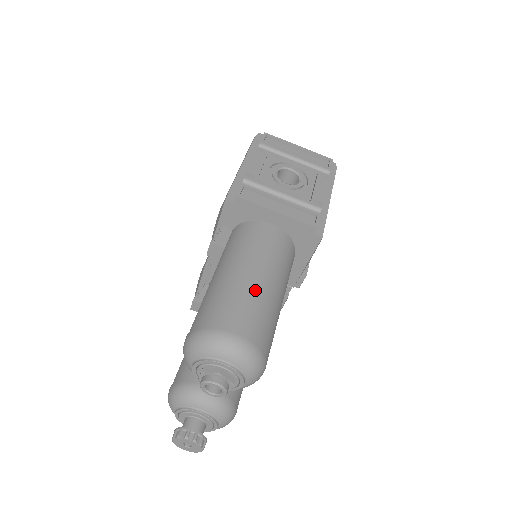
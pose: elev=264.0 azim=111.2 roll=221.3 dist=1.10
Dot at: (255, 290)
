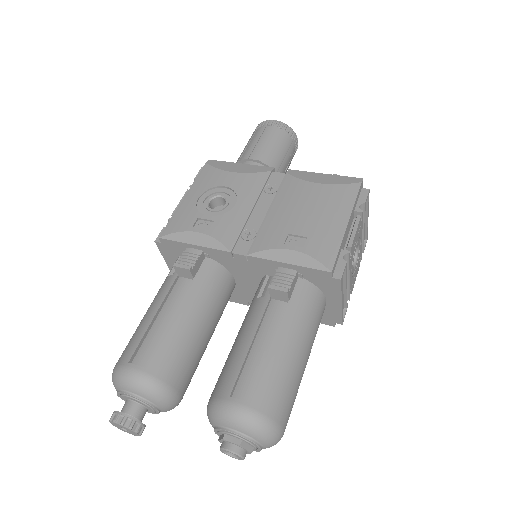
Dot at: occluded
